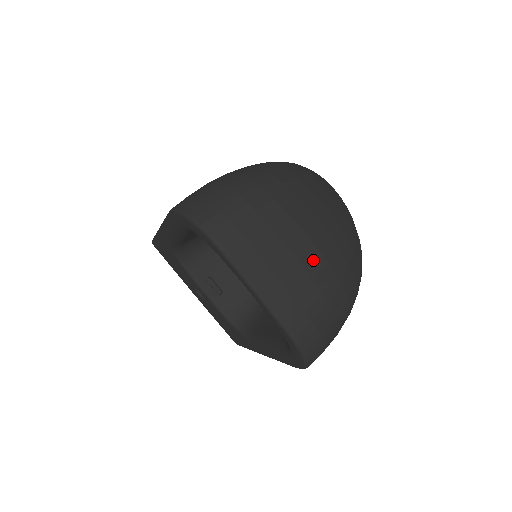
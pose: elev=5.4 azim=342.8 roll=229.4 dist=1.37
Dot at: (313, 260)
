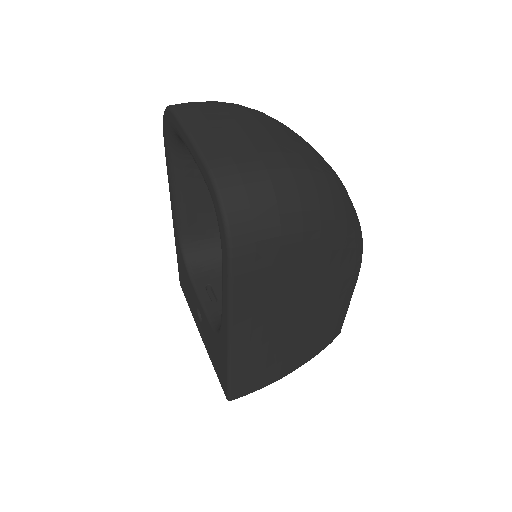
Dot at: (259, 135)
